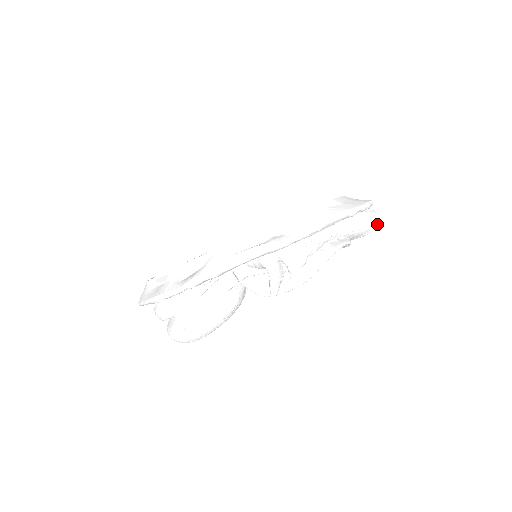
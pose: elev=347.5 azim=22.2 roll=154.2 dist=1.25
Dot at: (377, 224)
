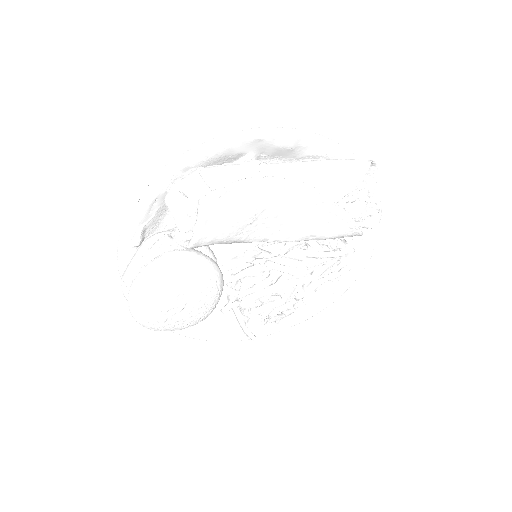
Dot at: (362, 168)
